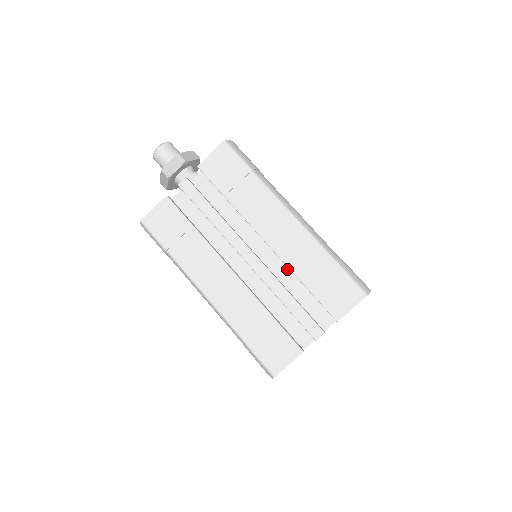
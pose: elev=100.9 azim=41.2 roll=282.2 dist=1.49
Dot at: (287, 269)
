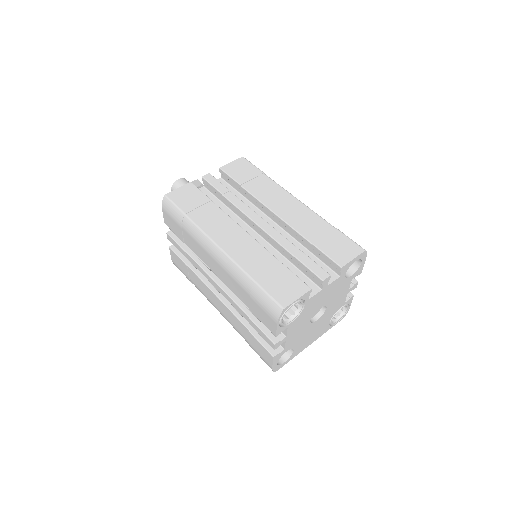
Dot at: (291, 240)
